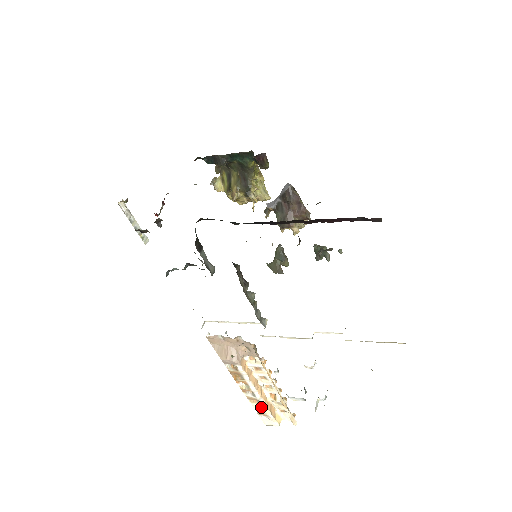
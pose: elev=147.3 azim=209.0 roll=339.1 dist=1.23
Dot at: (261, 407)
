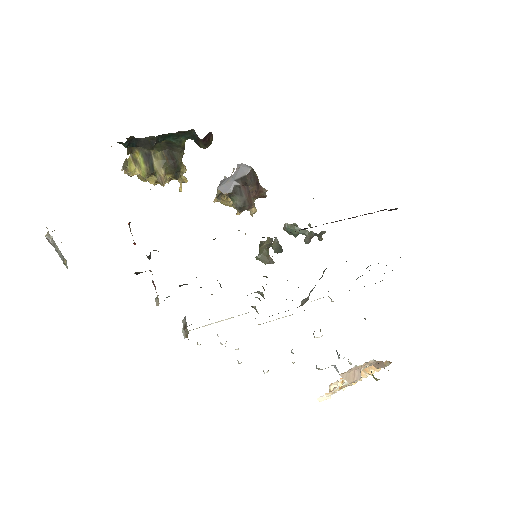
Dot at: occluded
